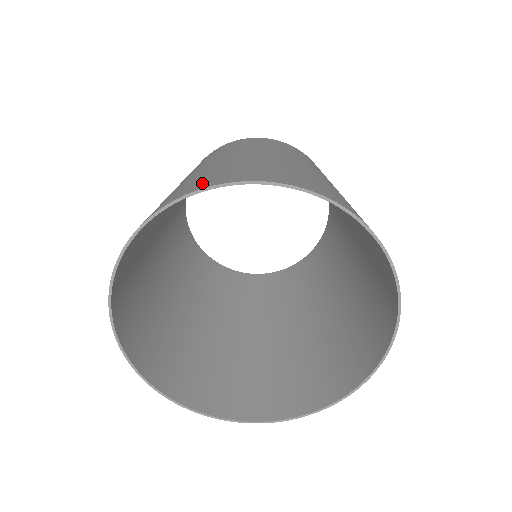
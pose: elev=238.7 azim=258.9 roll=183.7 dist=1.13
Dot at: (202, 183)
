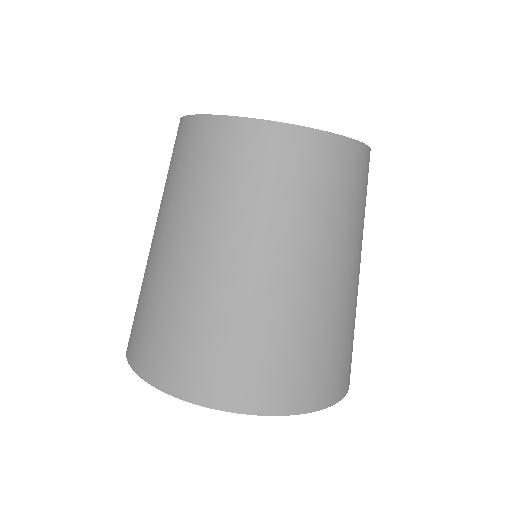
Dot at: (238, 389)
